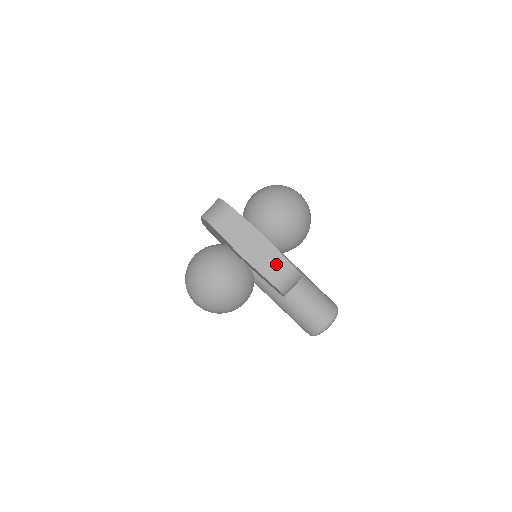
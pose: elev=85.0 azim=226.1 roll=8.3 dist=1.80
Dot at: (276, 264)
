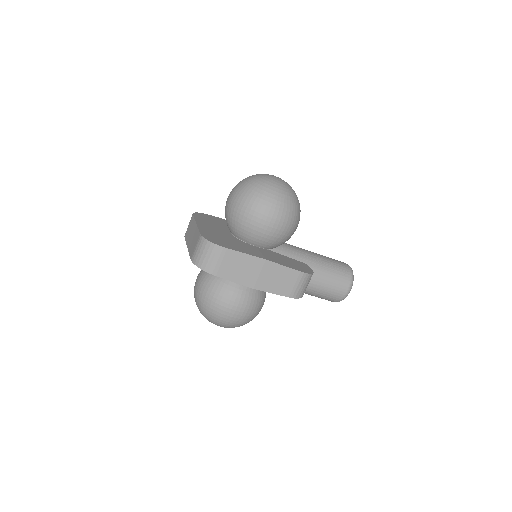
Dot at: (287, 279)
